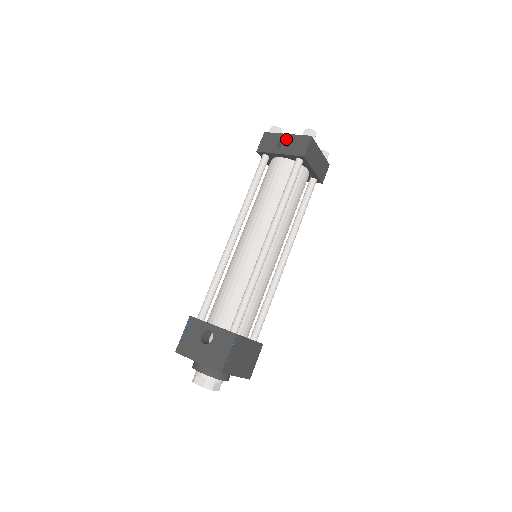
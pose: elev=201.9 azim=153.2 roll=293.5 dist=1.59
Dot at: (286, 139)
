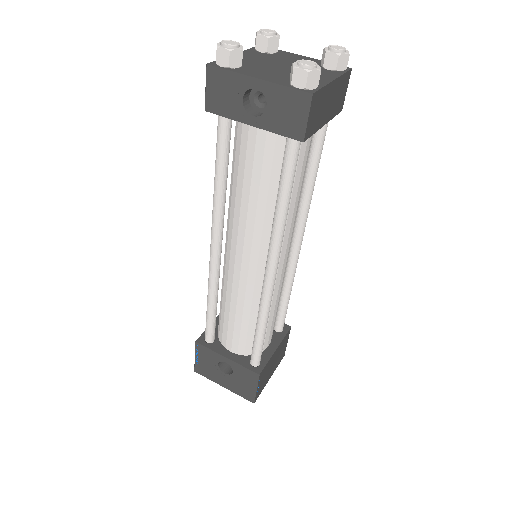
Dot at: (257, 87)
